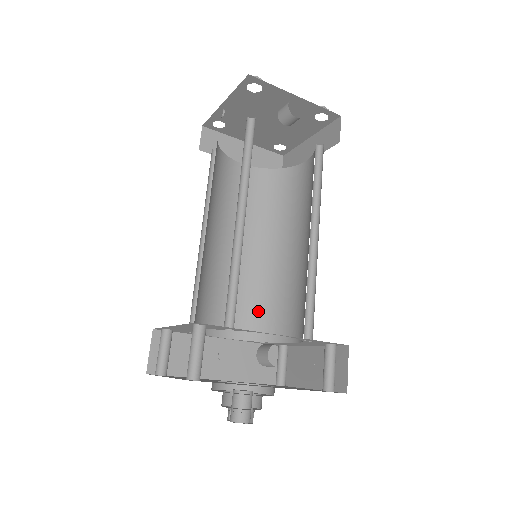
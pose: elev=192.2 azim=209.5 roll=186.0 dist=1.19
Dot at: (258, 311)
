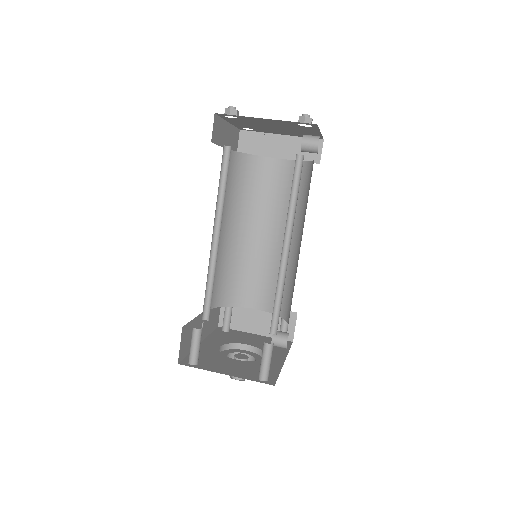
Dot at: (225, 283)
